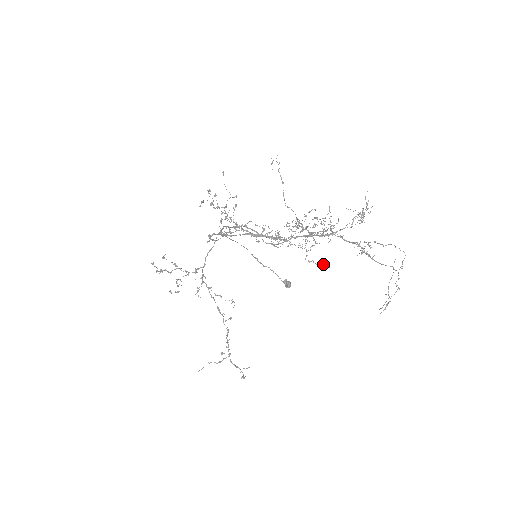
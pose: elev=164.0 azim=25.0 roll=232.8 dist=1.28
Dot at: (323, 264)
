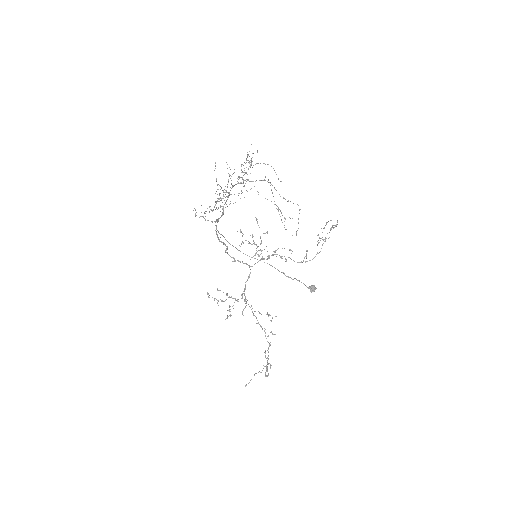
Dot at: (219, 201)
